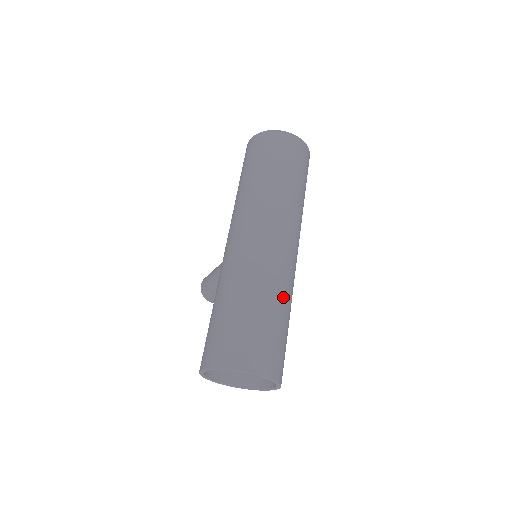
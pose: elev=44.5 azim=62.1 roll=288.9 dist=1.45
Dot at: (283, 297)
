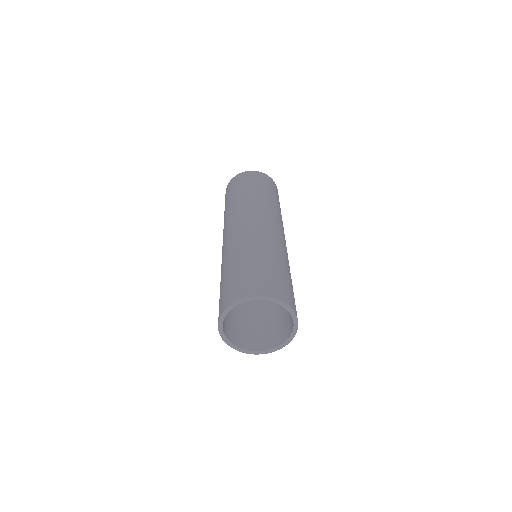
Dot at: (265, 249)
